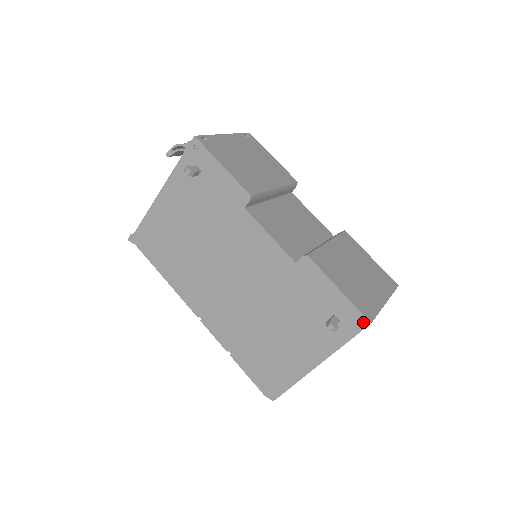
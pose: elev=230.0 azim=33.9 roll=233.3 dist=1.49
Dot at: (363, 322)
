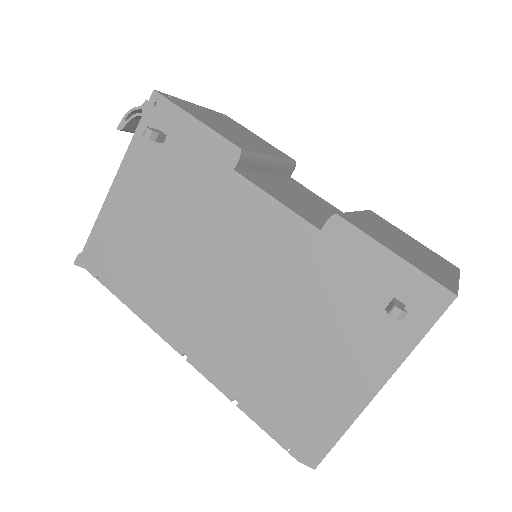
Dot at: (444, 297)
